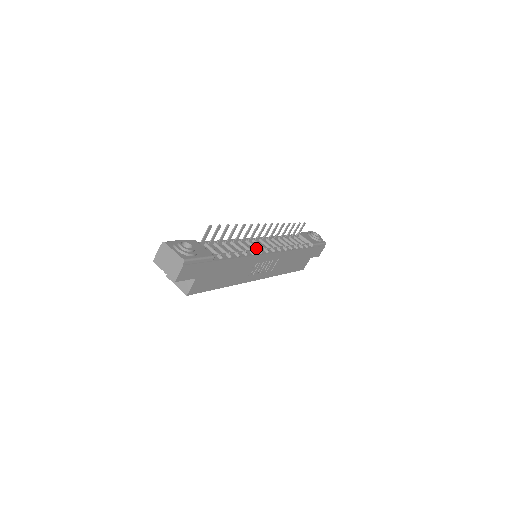
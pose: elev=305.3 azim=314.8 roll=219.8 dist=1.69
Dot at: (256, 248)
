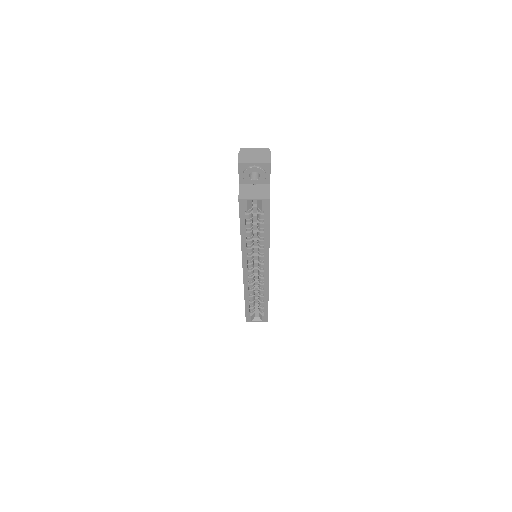
Dot at: occluded
